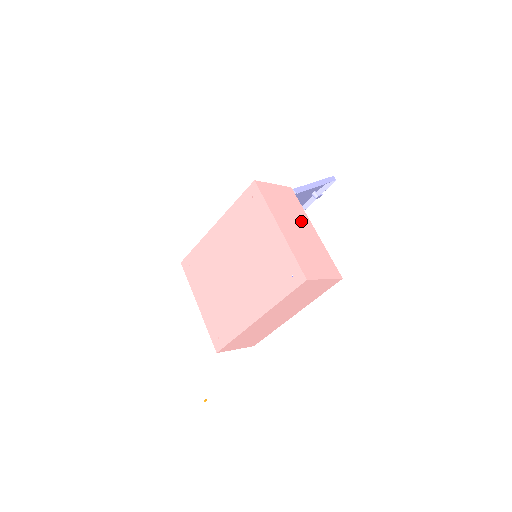
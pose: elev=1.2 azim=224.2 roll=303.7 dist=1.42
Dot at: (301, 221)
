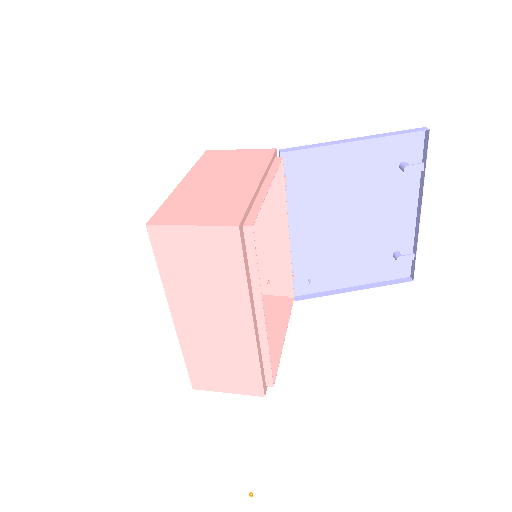
Dot at: (241, 174)
